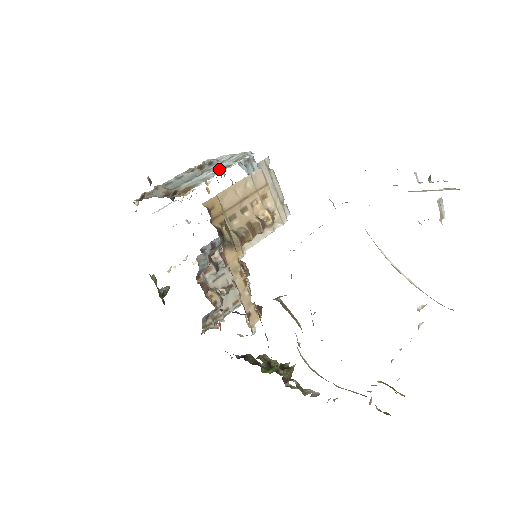
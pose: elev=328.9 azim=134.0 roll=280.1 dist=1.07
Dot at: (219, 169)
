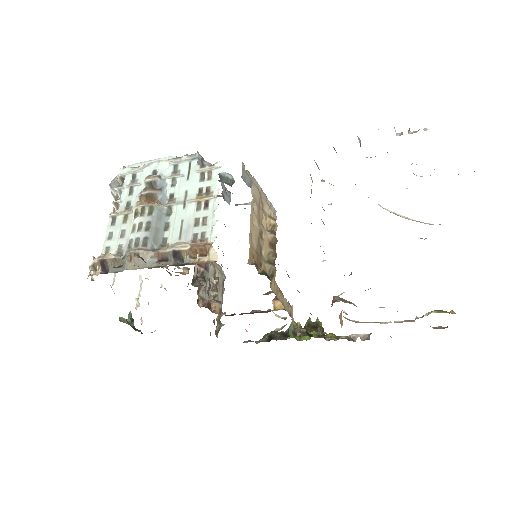
Dot at: (198, 199)
